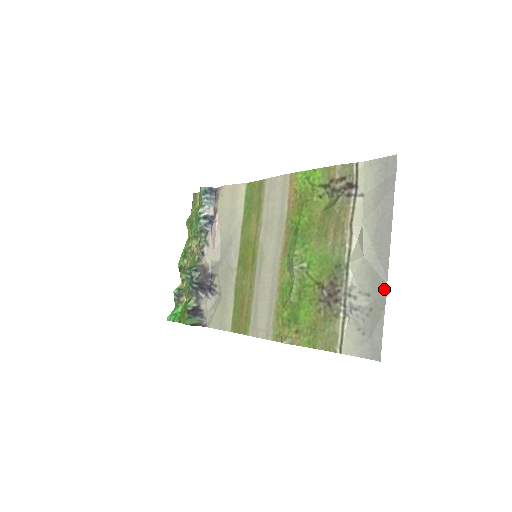
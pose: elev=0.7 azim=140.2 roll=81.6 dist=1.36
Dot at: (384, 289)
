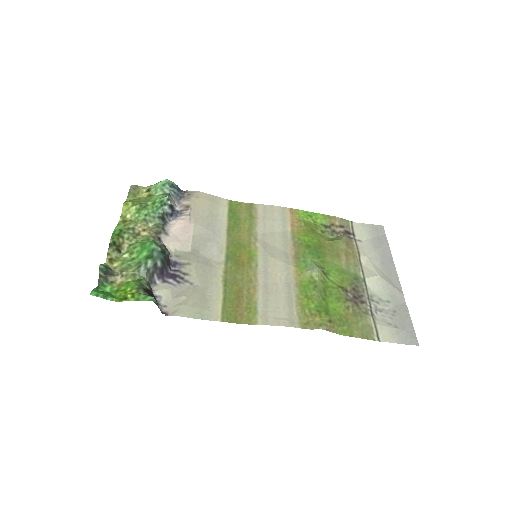
Dot at: (402, 298)
